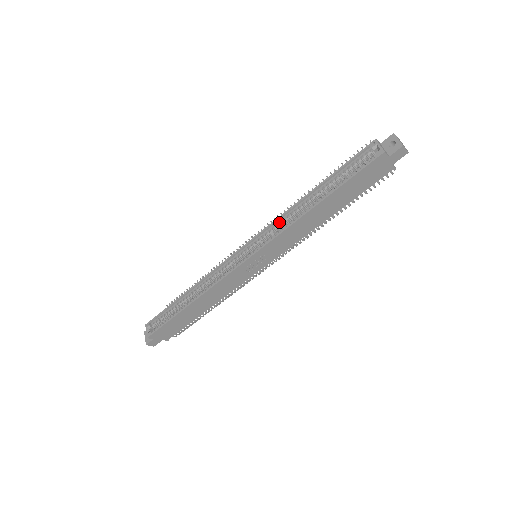
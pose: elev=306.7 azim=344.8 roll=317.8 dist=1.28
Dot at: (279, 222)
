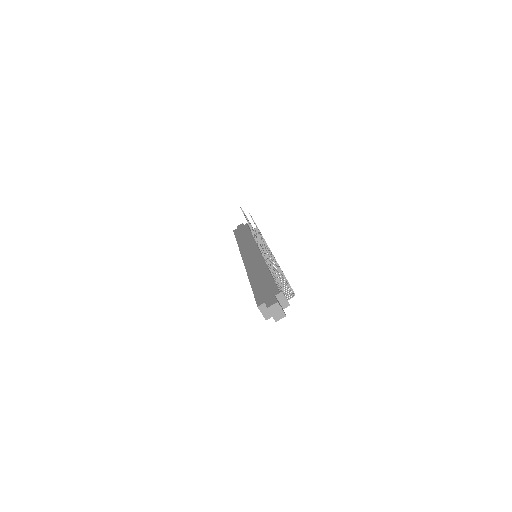
Dot at: occluded
